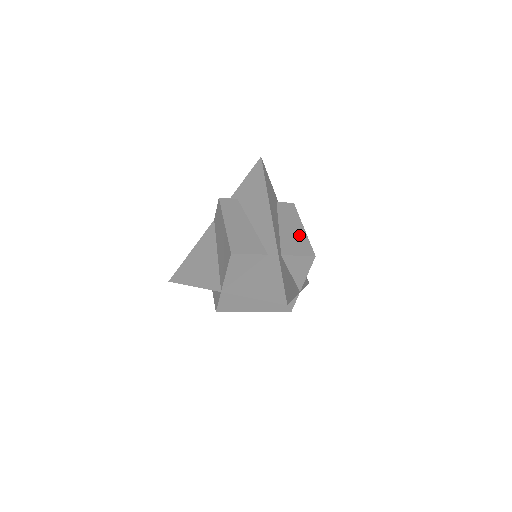
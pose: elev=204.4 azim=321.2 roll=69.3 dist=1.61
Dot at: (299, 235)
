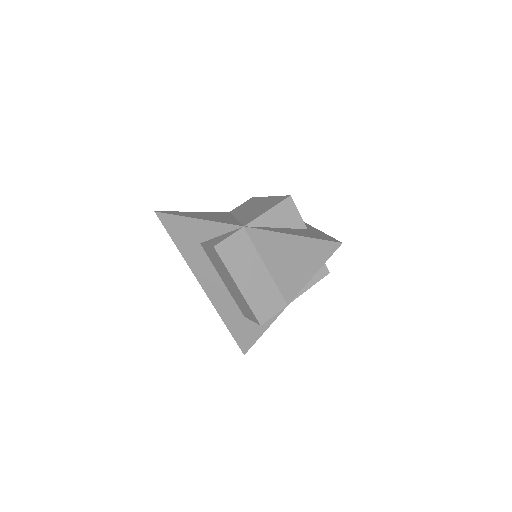
Dot at: occluded
